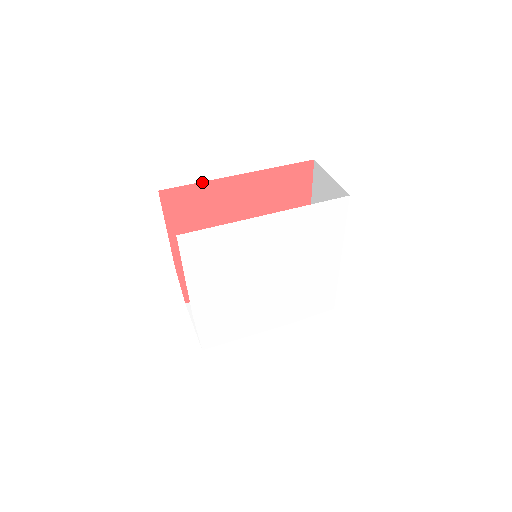
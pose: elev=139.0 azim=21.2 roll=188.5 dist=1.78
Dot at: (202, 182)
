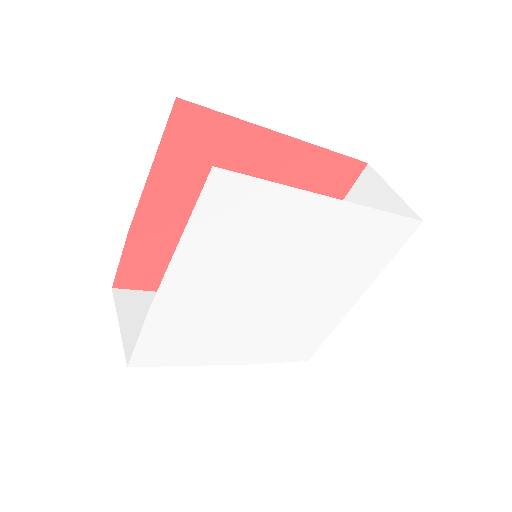
Dot at: (238, 119)
